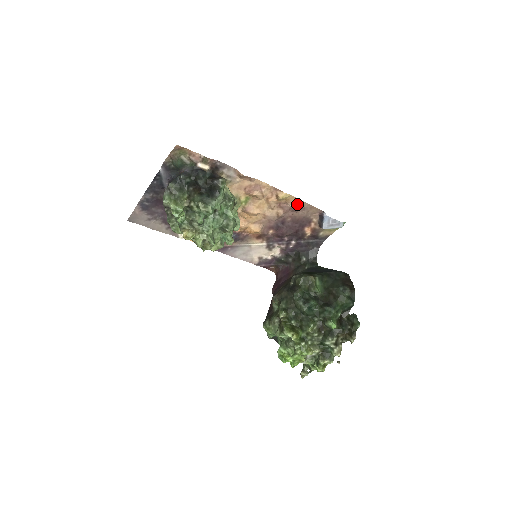
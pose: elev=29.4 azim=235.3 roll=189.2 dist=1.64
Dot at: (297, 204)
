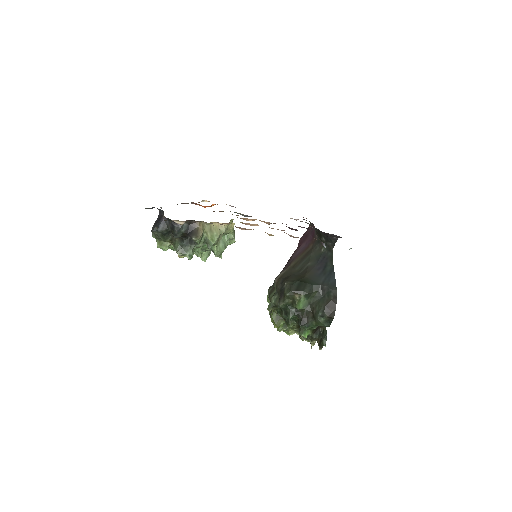
Dot at: occluded
